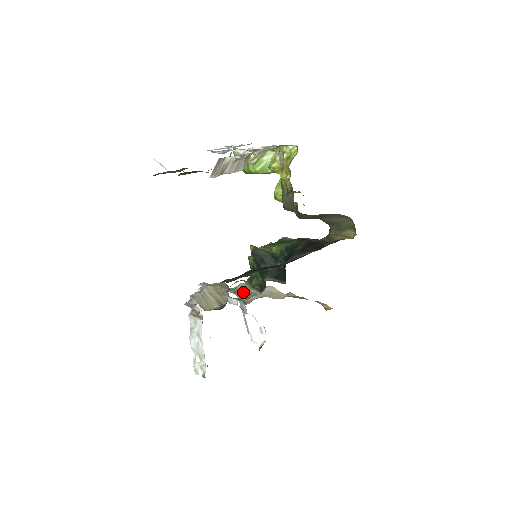
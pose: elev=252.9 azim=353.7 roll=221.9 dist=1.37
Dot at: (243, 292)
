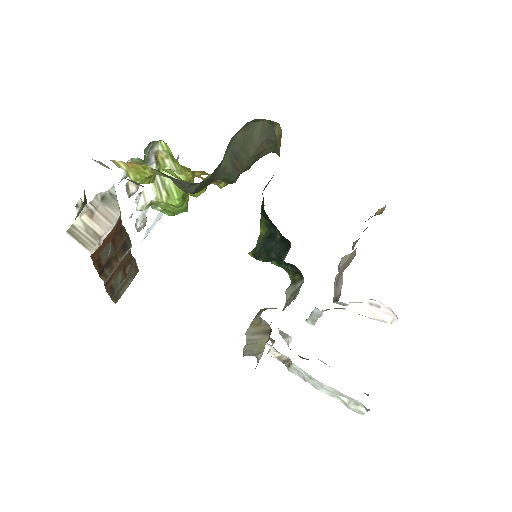
Dot at: (290, 297)
